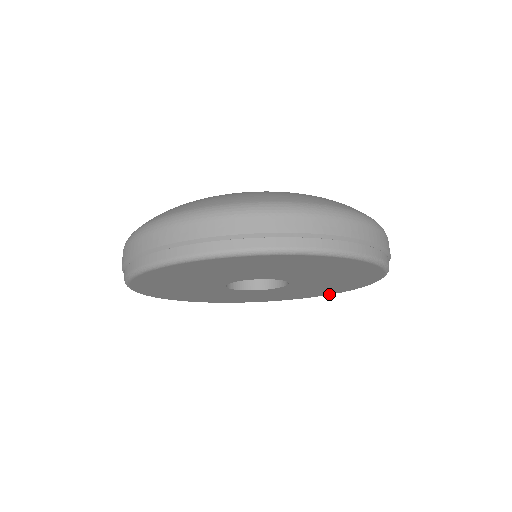
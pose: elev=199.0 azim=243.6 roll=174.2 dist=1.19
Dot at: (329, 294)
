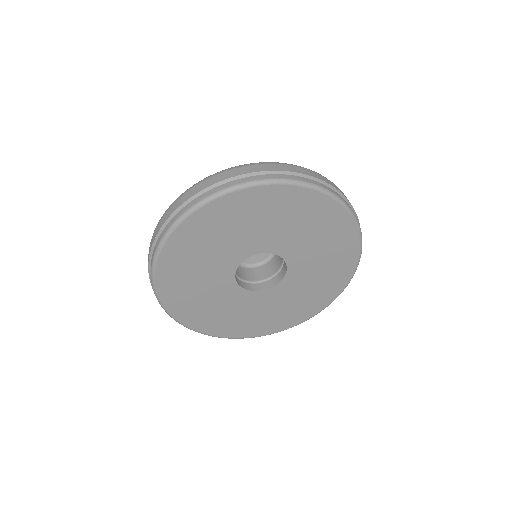
Dot at: (342, 289)
